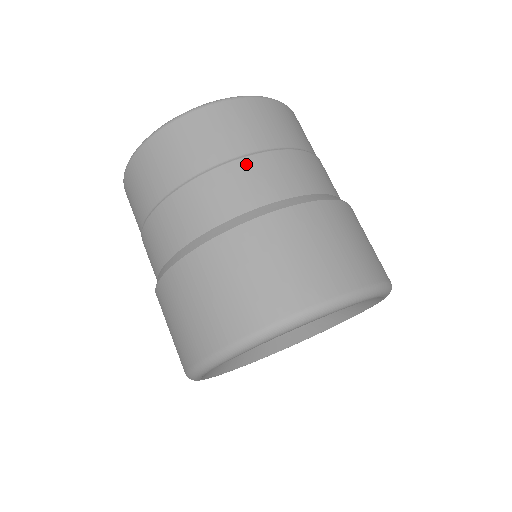
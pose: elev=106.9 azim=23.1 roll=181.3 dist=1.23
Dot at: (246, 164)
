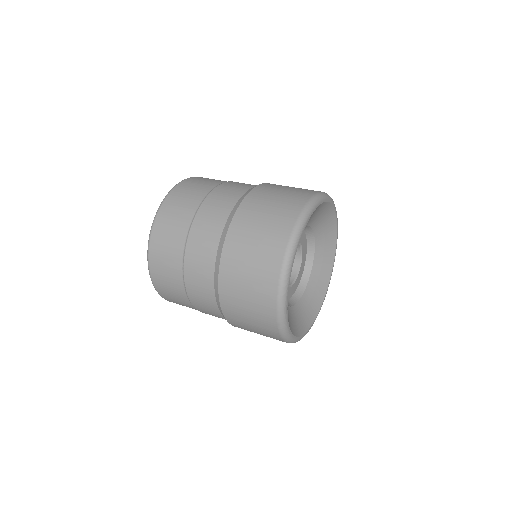
Dot at: (217, 191)
